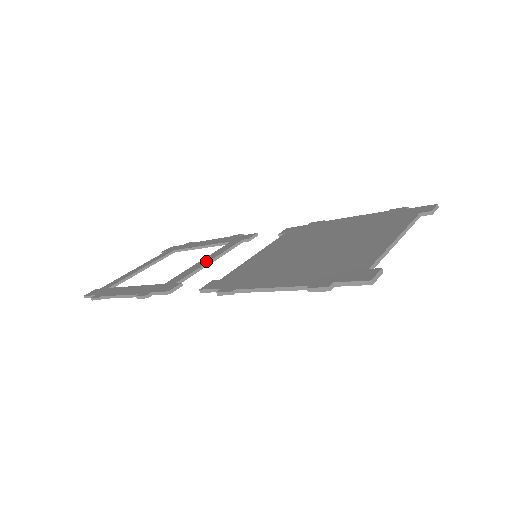
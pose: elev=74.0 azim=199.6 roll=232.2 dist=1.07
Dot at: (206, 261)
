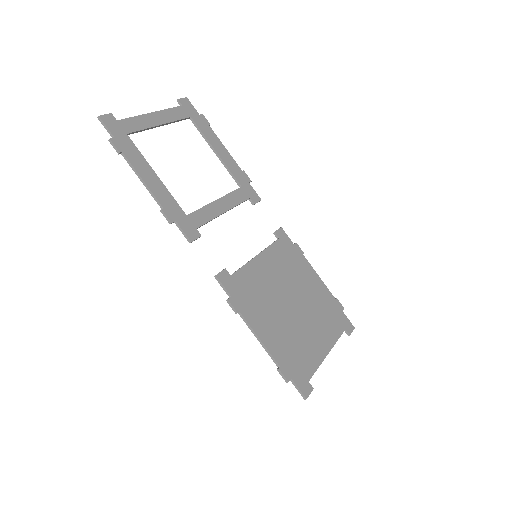
Dot at: (221, 210)
